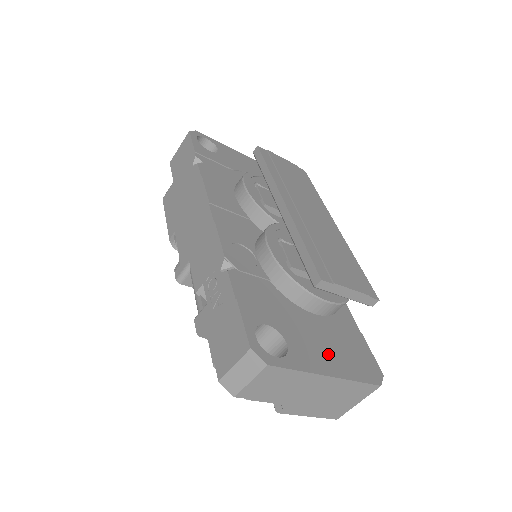
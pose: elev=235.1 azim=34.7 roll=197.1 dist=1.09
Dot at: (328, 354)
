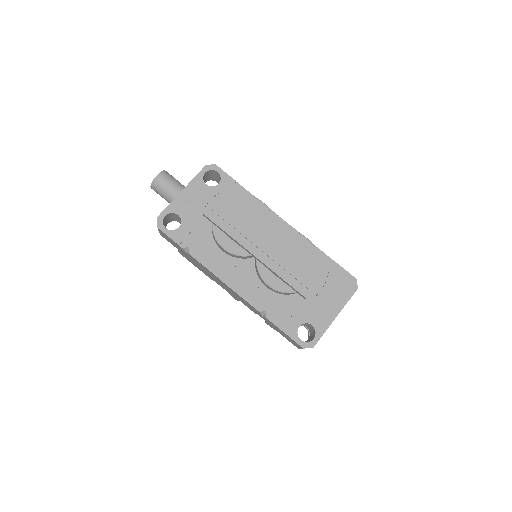
Dot at: (329, 305)
